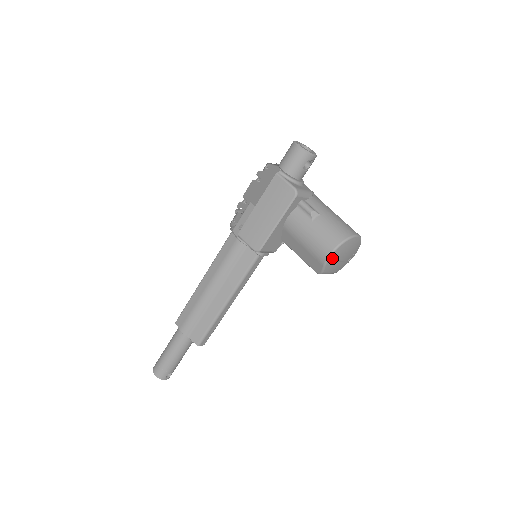
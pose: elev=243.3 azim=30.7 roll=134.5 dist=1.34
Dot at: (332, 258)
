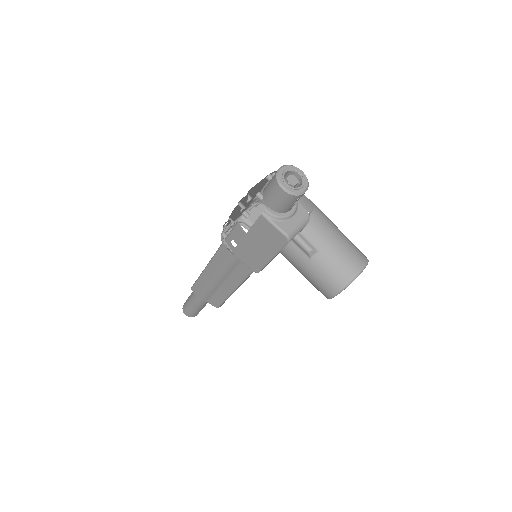
Dot at: occluded
